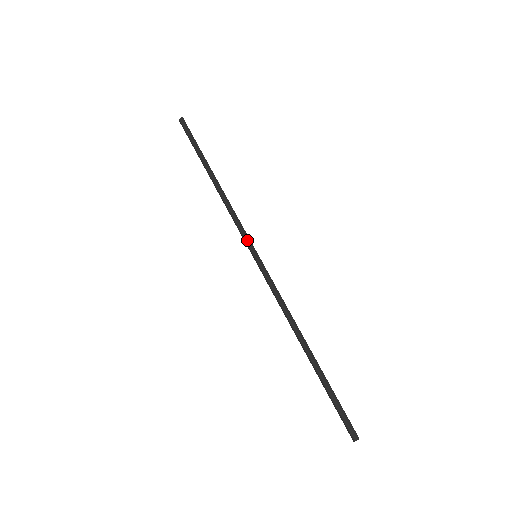
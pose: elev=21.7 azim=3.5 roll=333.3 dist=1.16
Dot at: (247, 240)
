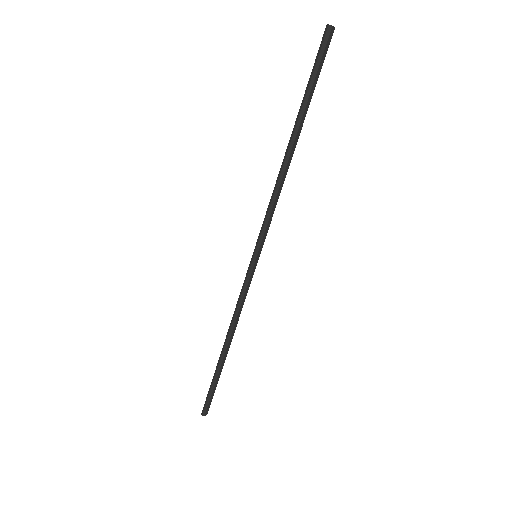
Dot at: (259, 238)
